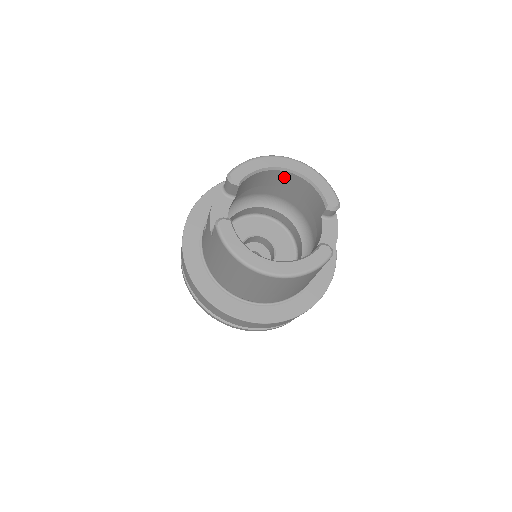
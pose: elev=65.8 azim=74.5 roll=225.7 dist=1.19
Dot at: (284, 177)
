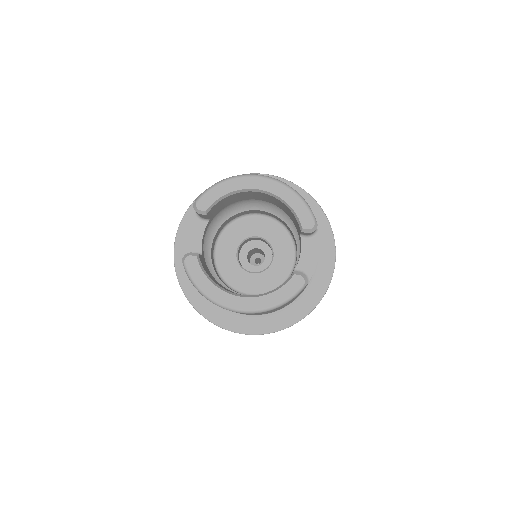
Dot at: (258, 195)
